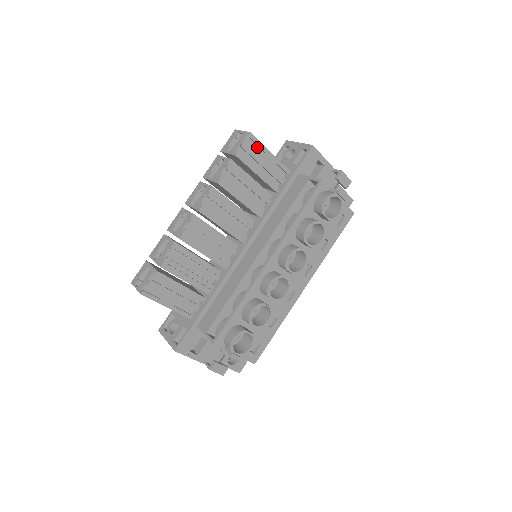
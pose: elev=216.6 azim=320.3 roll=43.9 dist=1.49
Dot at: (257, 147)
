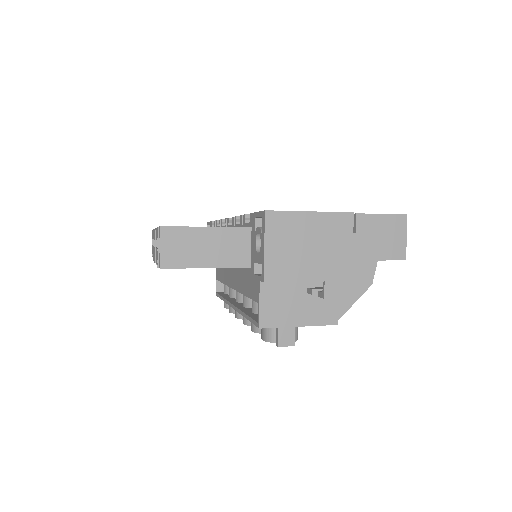
Dot at: (185, 263)
